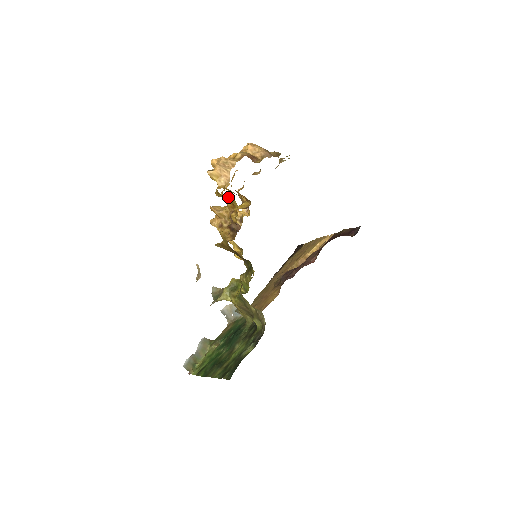
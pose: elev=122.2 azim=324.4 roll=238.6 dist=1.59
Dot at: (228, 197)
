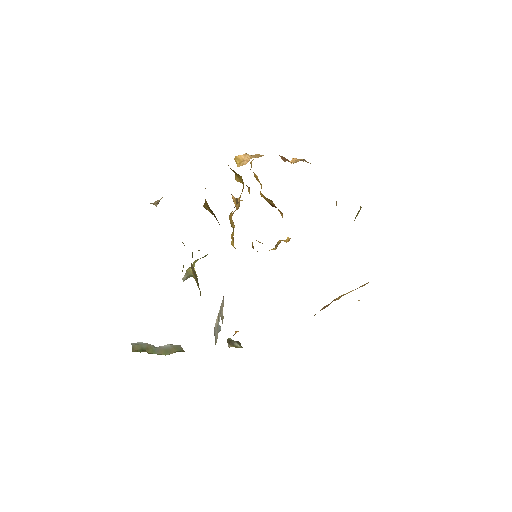
Dot at: occluded
